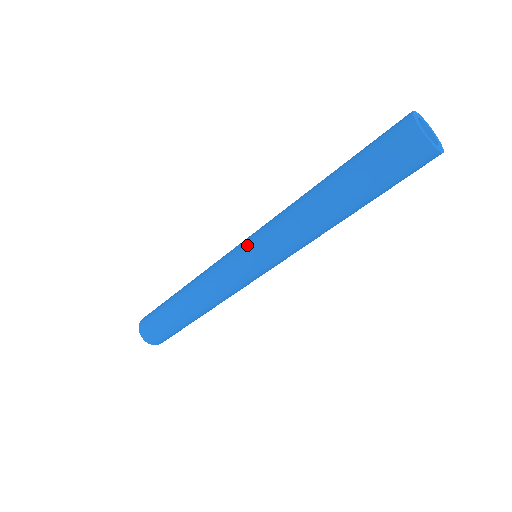
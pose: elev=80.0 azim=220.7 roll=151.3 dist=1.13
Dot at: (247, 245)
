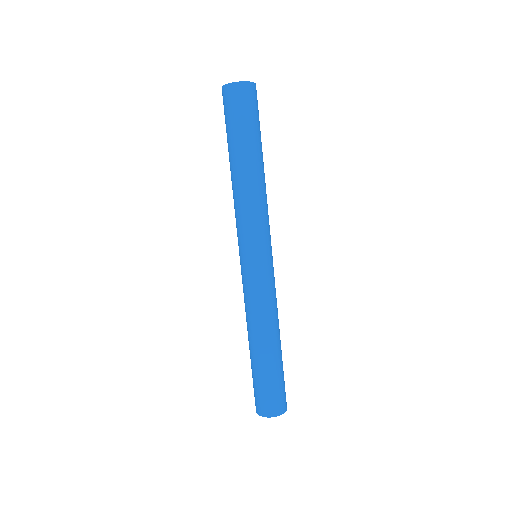
Dot at: (242, 251)
